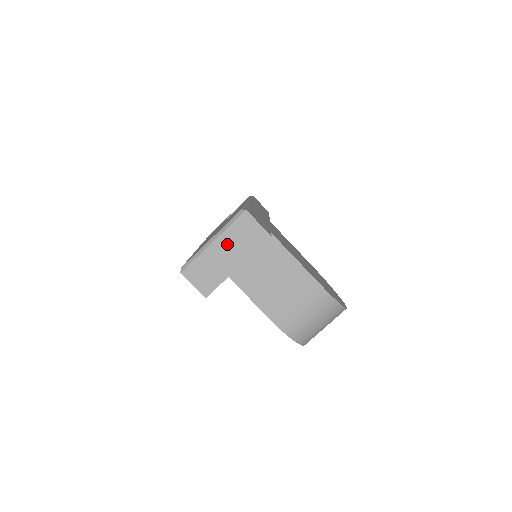
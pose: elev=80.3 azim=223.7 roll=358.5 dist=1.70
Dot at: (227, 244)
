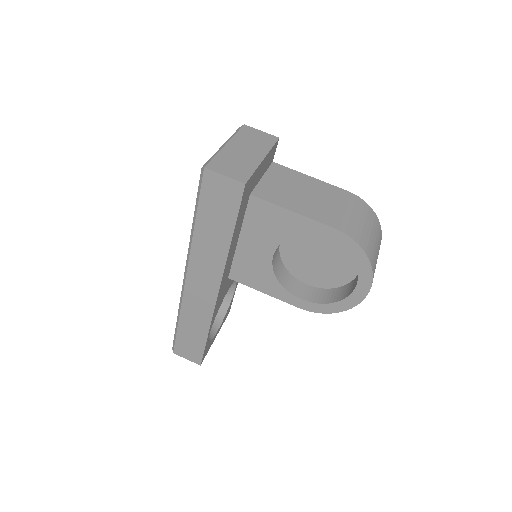
Dot at: (241, 145)
